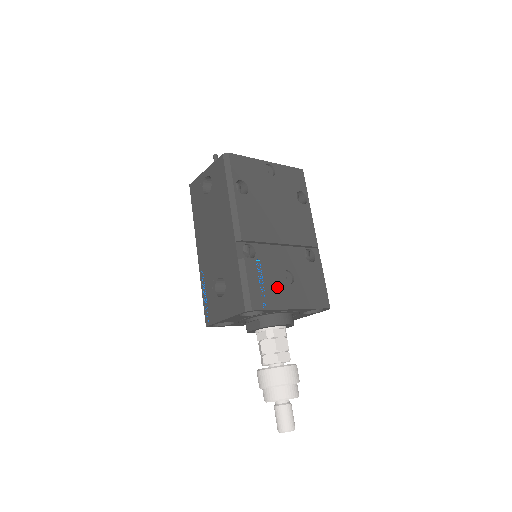
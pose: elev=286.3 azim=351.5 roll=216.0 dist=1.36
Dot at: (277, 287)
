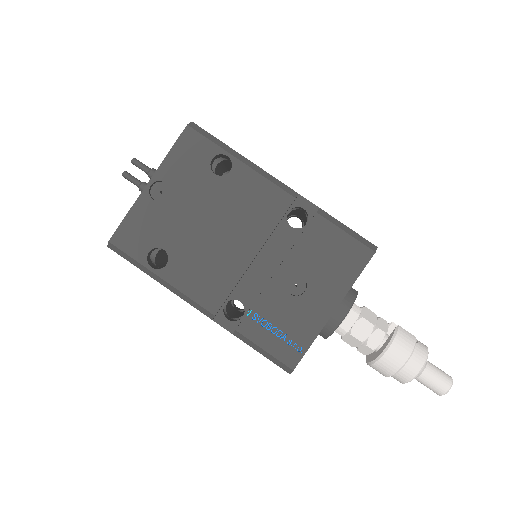
Dot at: (295, 313)
